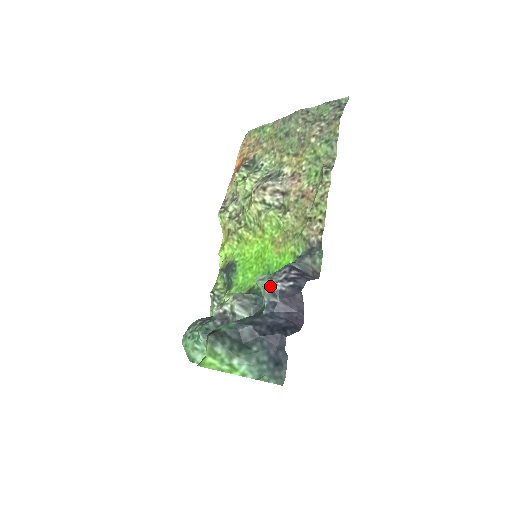
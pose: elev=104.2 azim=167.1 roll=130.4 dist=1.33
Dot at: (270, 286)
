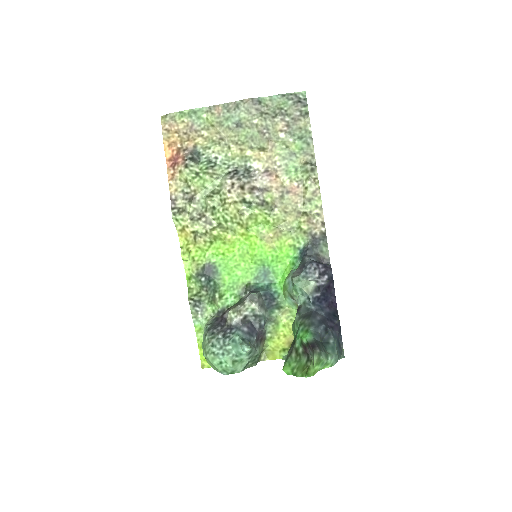
Dot at: (314, 285)
